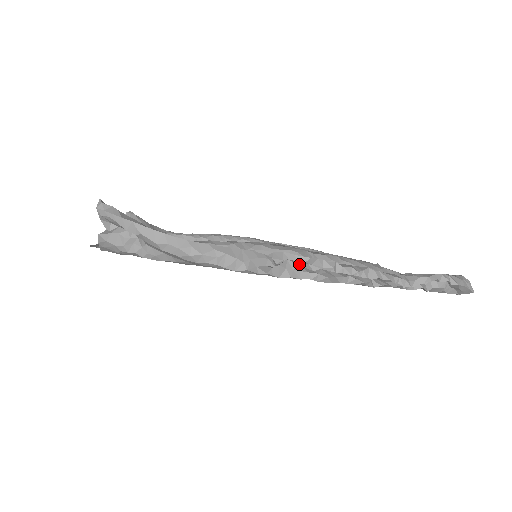
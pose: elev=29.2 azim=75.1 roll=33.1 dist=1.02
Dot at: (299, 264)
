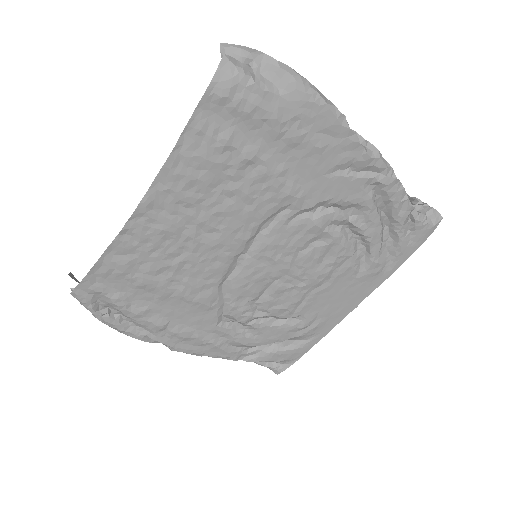
Dot at: (355, 132)
